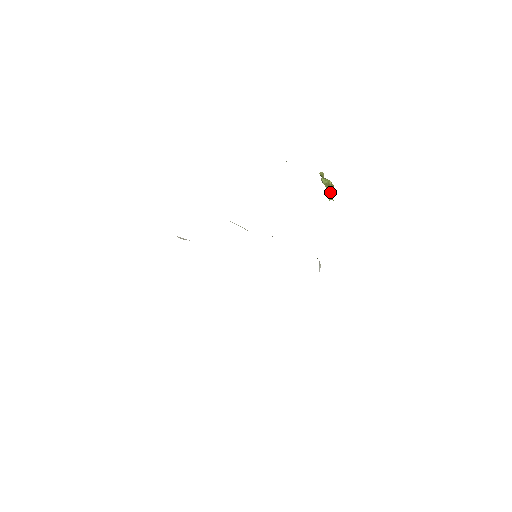
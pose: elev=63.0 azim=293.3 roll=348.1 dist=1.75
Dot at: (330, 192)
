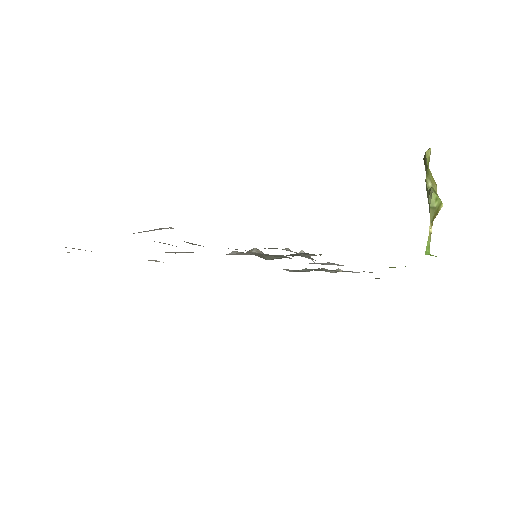
Dot at: occluded
